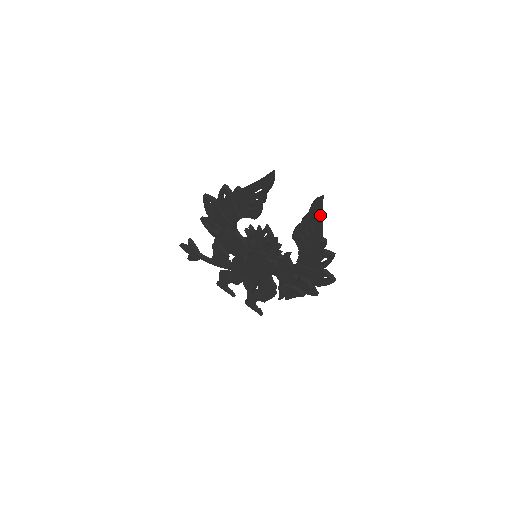
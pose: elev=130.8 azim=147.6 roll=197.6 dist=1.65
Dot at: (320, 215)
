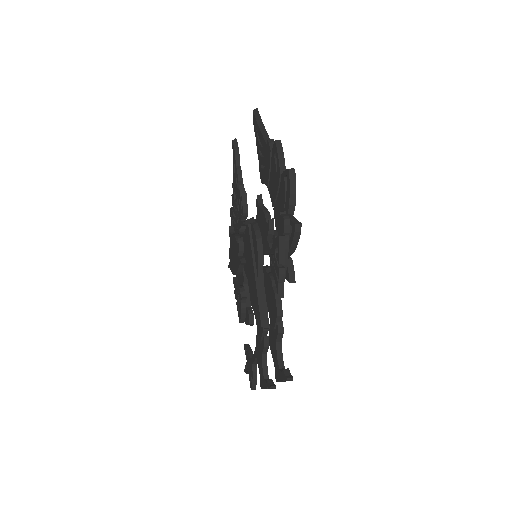
Dot at: (259, 124)
